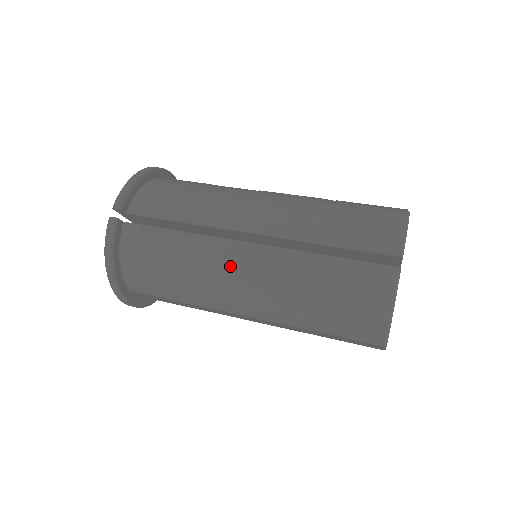
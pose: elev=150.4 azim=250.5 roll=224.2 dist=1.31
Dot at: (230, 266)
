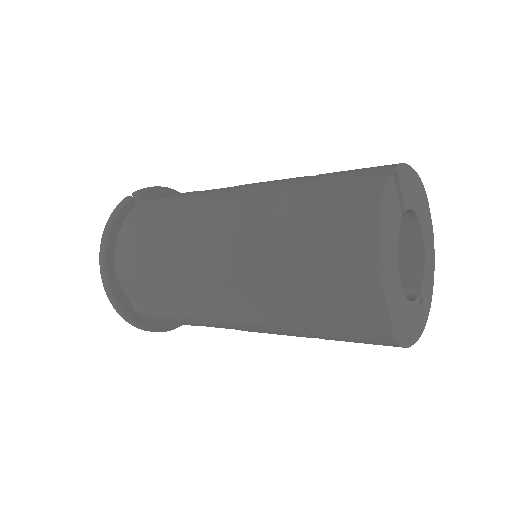
Dot at: (214, 212)
